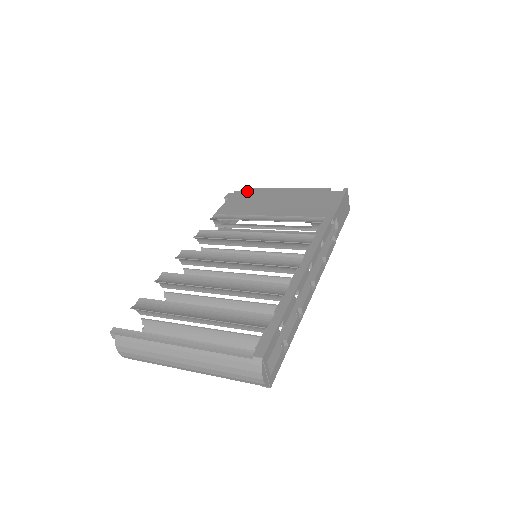
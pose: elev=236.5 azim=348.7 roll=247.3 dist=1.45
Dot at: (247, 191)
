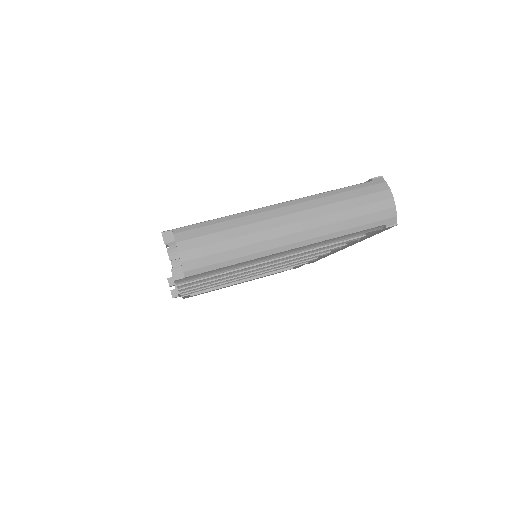
Dot at: occluded
